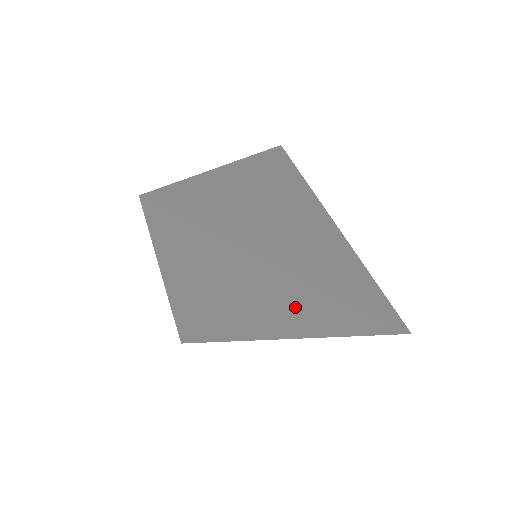
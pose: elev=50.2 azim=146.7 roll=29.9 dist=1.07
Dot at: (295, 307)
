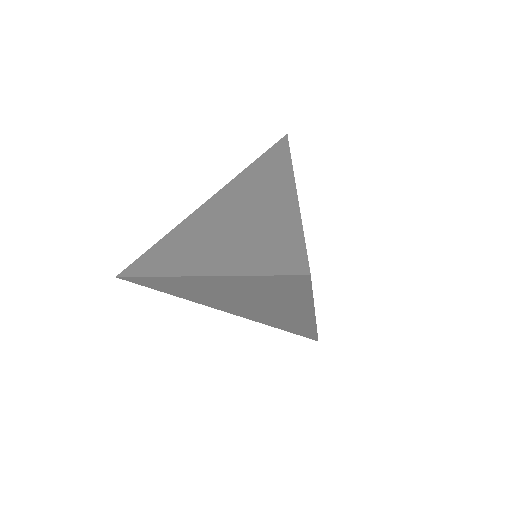
Dot at: (277, 316)
